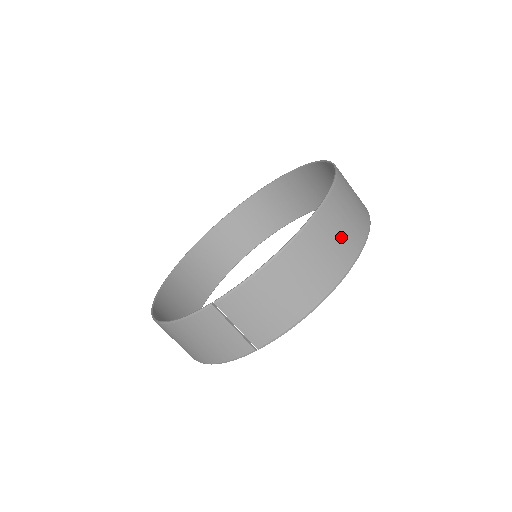
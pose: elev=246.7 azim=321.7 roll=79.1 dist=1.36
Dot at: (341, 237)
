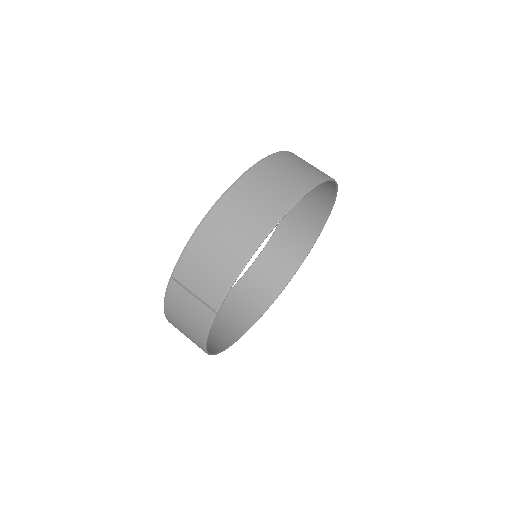
Dot at: (268, 194)
